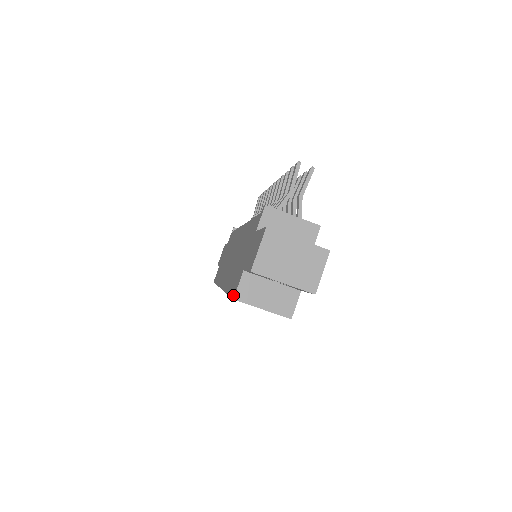
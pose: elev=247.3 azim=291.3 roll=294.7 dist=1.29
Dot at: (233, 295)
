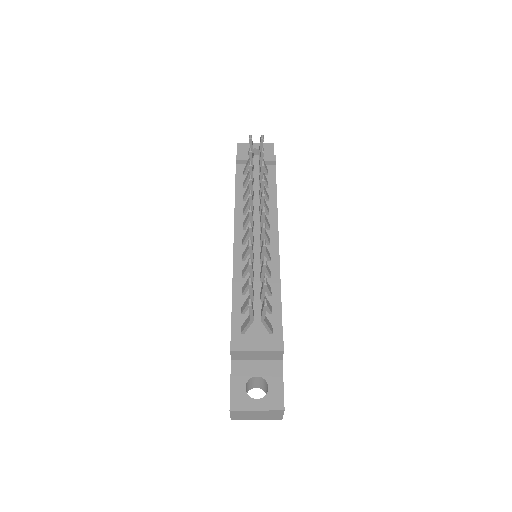
Dot at: occluded
